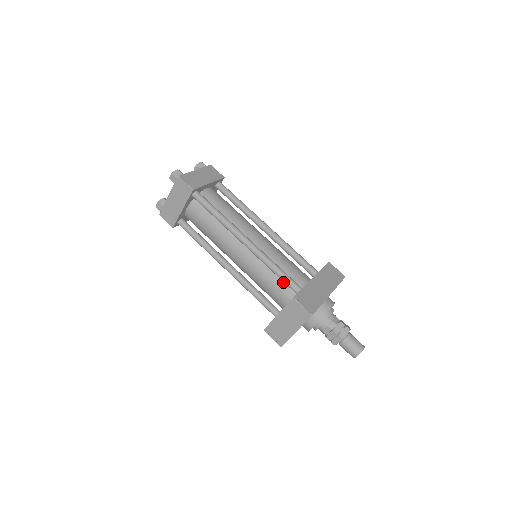
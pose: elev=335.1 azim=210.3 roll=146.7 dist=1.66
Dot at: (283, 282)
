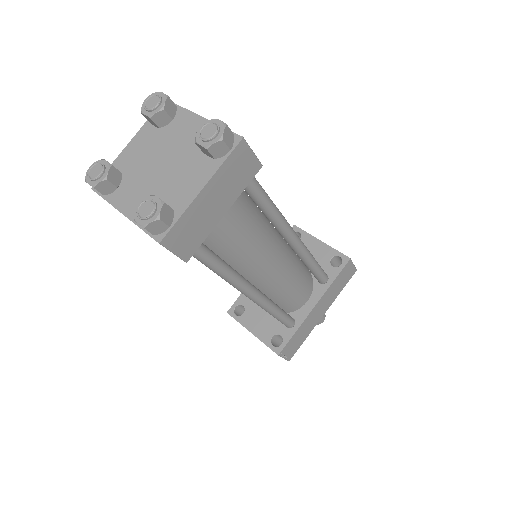
Dot at: occluded
